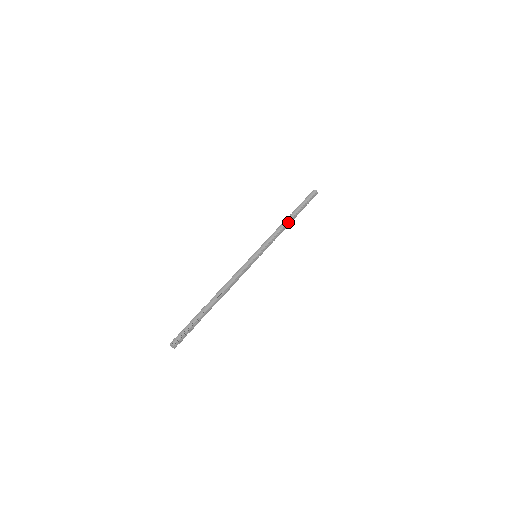
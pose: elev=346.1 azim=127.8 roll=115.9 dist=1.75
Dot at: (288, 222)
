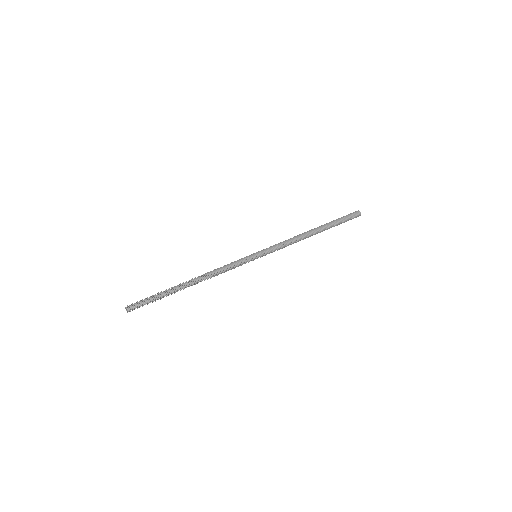
Dot at: (309, 233)
